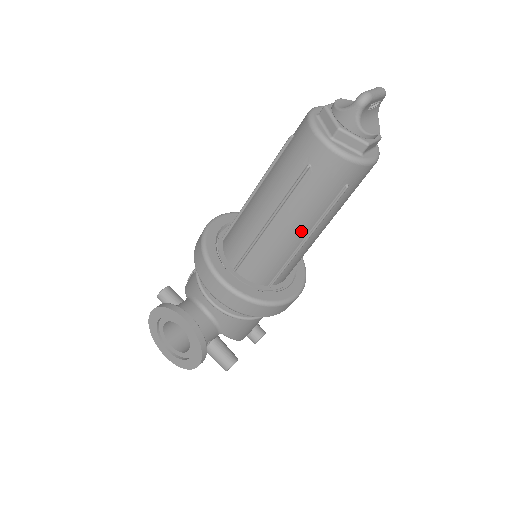
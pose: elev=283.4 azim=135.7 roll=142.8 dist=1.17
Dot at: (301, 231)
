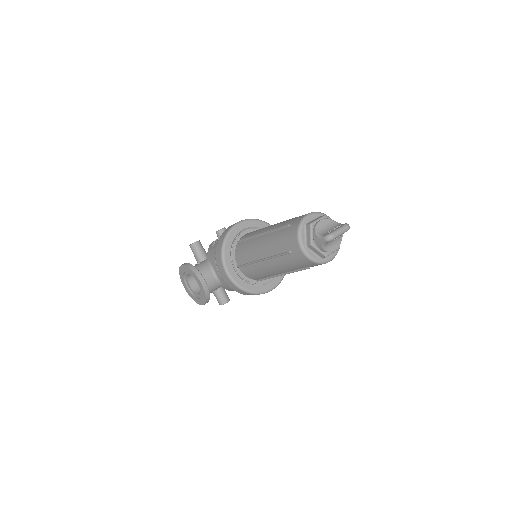
Dot at: (280, 271)
